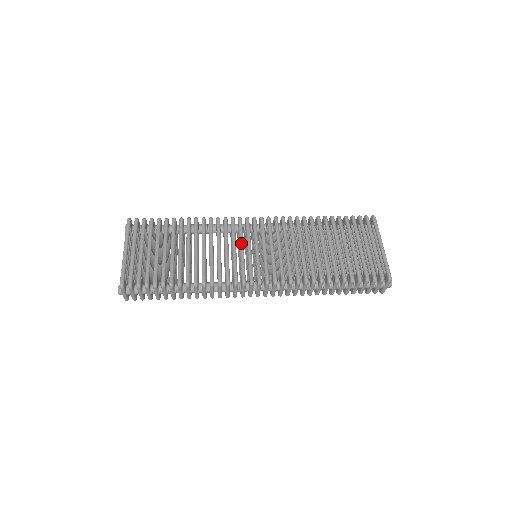
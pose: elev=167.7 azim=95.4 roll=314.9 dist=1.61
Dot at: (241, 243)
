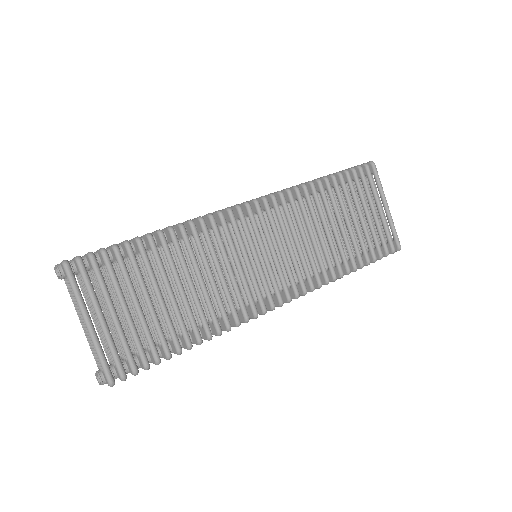
Dot at: (245, 254)
